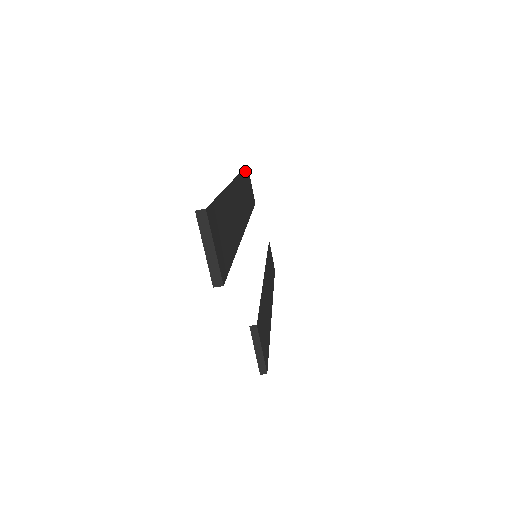
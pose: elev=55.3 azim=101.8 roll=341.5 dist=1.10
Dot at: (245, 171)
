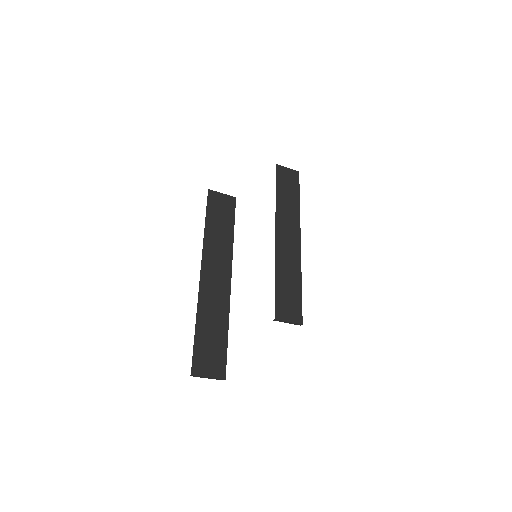
Dot at: (208, 210)
